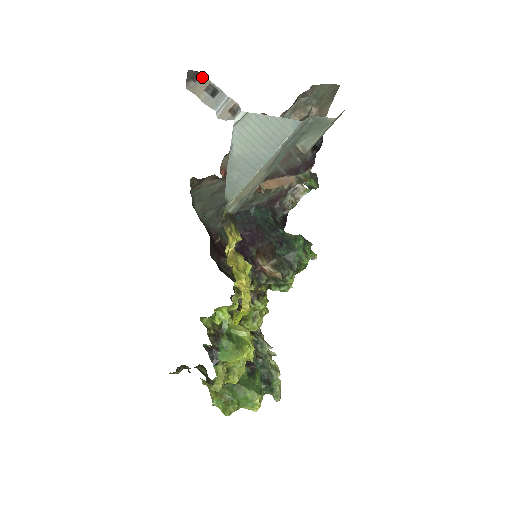
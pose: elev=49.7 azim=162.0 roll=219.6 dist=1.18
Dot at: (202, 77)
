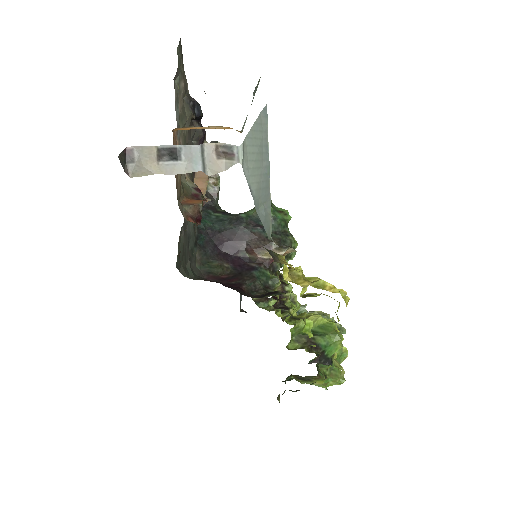
Dot at: (137, 150)
